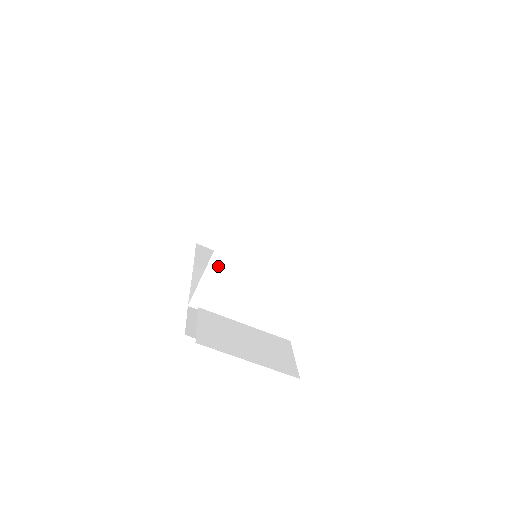
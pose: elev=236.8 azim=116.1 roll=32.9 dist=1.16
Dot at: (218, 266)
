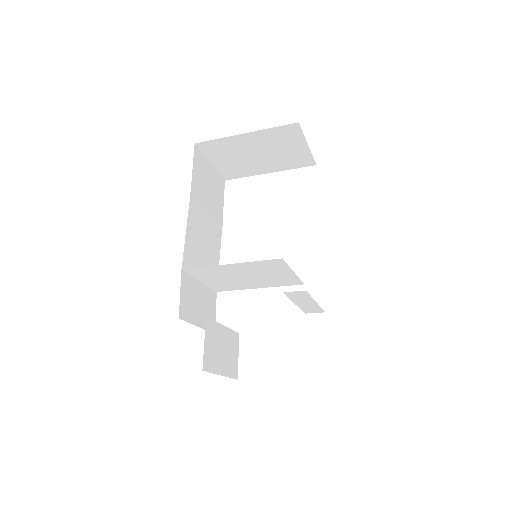
Dot at: (230, 267)
